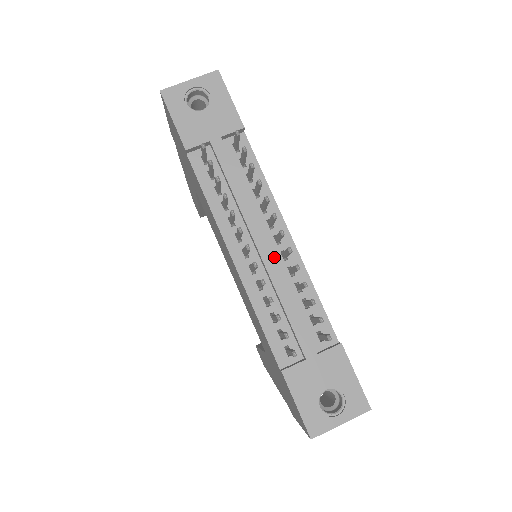
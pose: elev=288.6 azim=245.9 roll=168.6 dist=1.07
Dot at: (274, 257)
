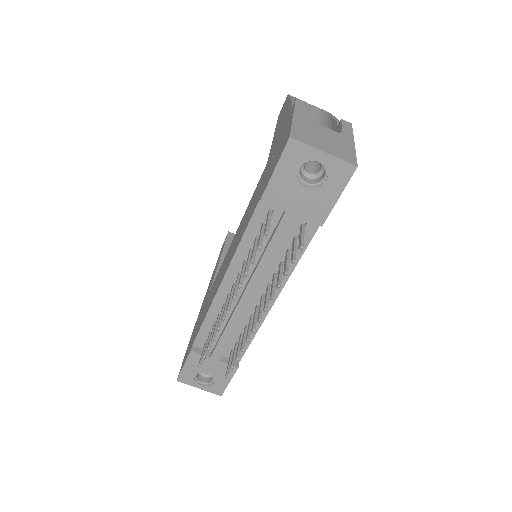
Dot at: occluded
